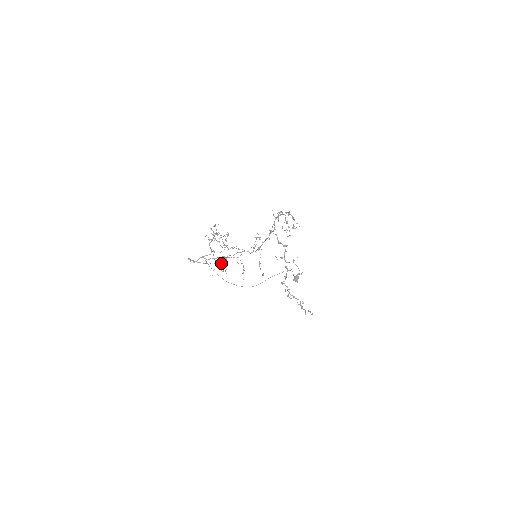
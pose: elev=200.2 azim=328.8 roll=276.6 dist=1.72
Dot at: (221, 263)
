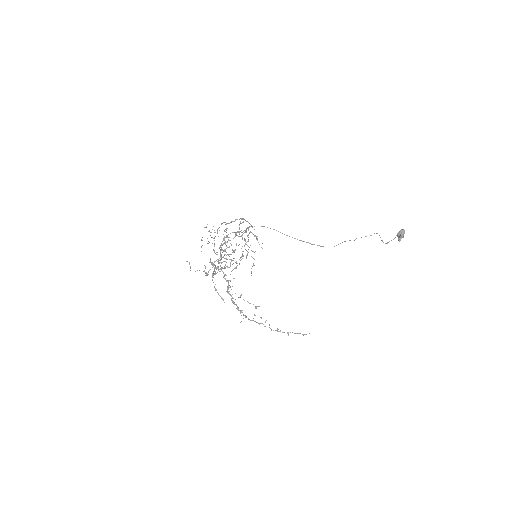
Dot at: (219, 263)
